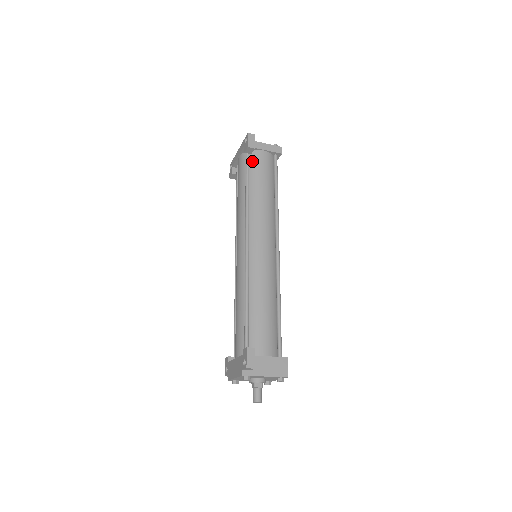
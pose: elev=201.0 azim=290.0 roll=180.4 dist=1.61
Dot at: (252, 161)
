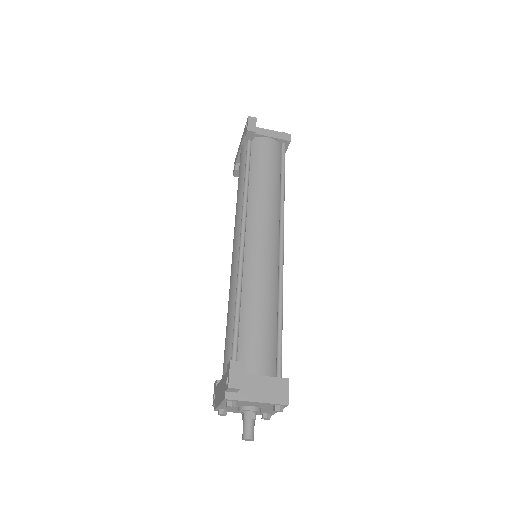
Dot at: (254, 149)
